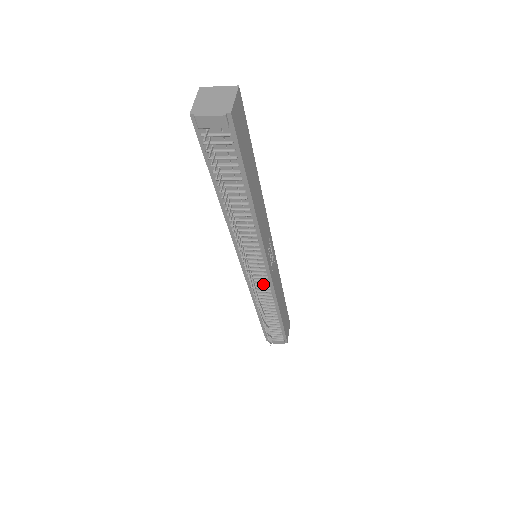
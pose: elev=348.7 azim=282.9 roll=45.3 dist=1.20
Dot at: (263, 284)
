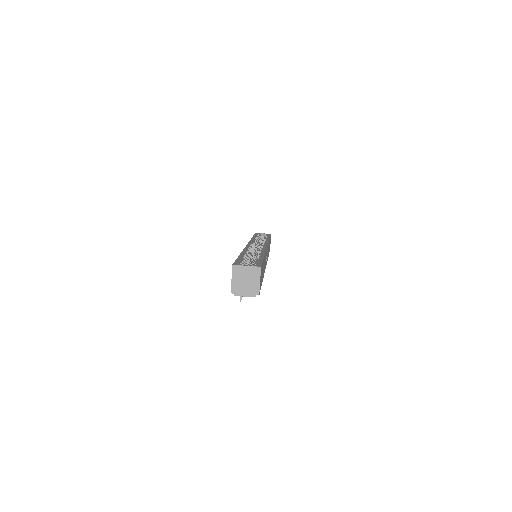
Dot at: occluded
